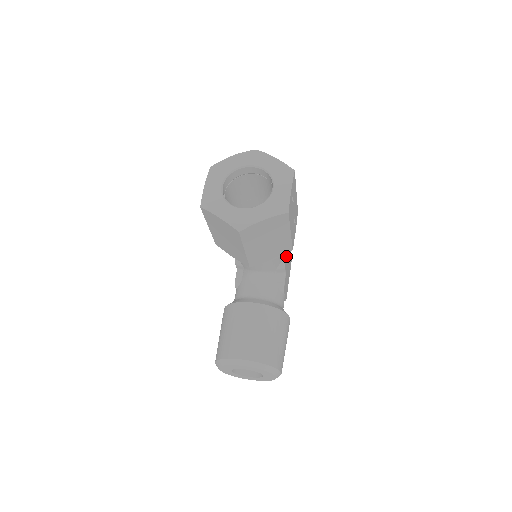
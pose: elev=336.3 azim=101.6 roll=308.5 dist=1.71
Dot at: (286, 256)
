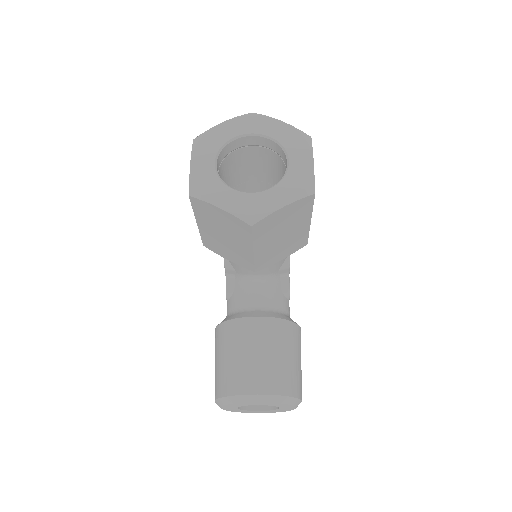
Dot at: occluded
